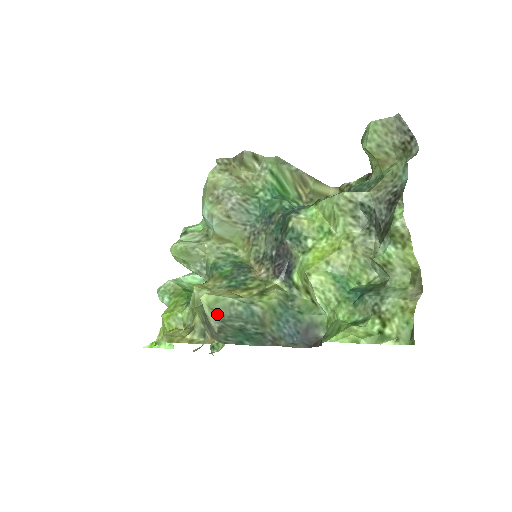
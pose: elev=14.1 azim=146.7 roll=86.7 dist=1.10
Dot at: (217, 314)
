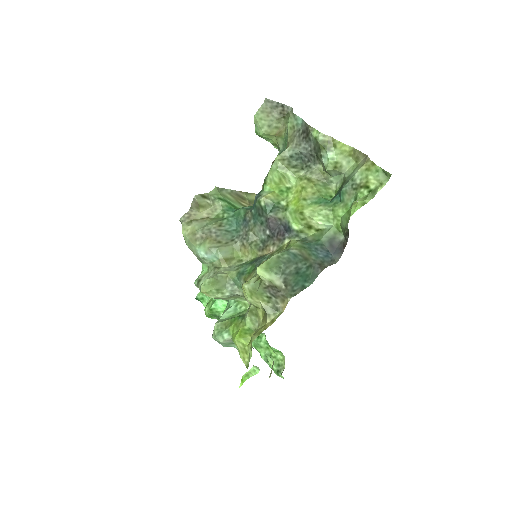
Dot at: (276, 270)
